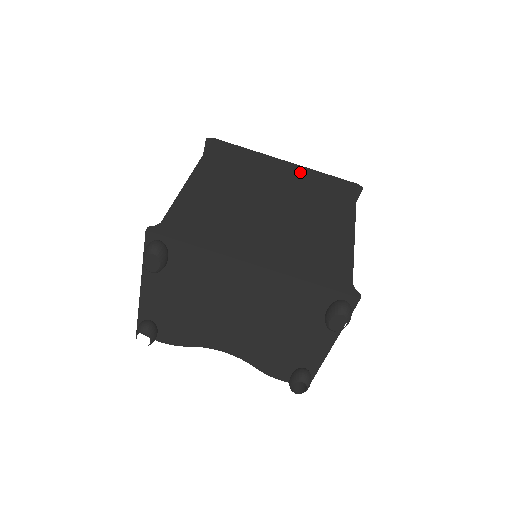
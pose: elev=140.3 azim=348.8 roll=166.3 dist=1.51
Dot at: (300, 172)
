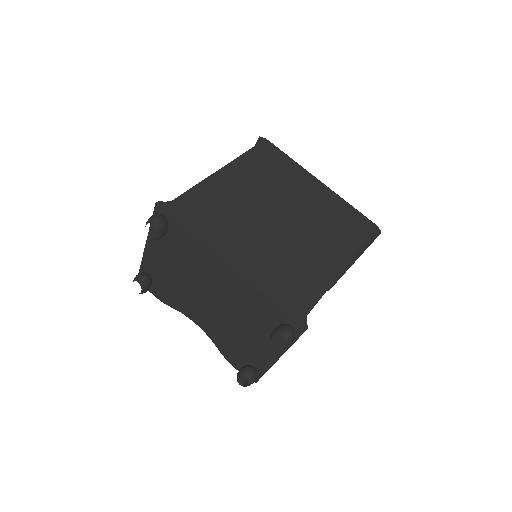
Dot at: (328, 197)
